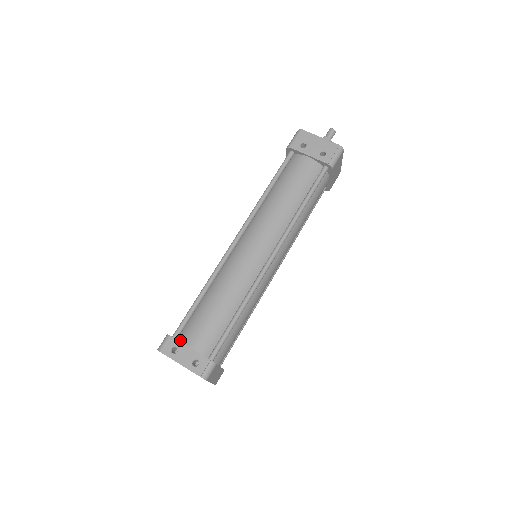
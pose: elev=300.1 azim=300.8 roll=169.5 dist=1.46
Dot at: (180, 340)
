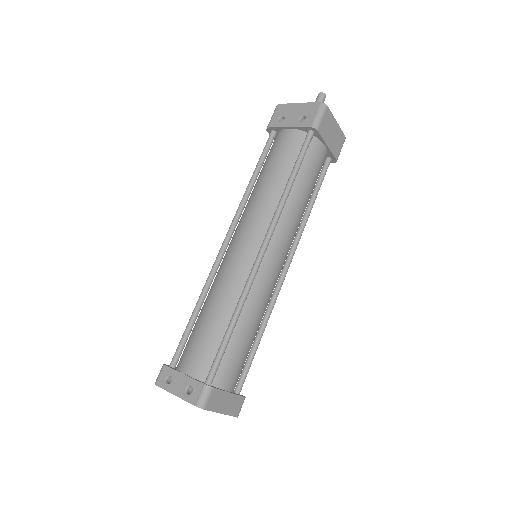
Dot at: (177, 368)
